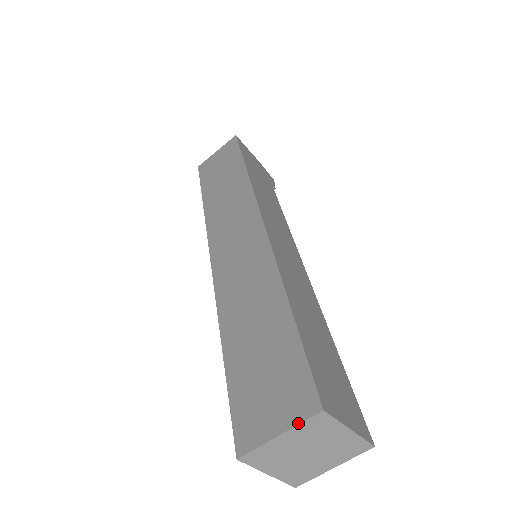
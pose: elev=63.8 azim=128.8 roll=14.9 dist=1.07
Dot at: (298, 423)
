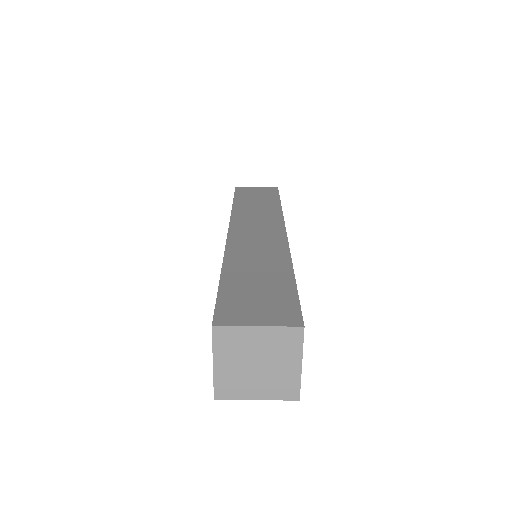
Dot at: (279, 325)
